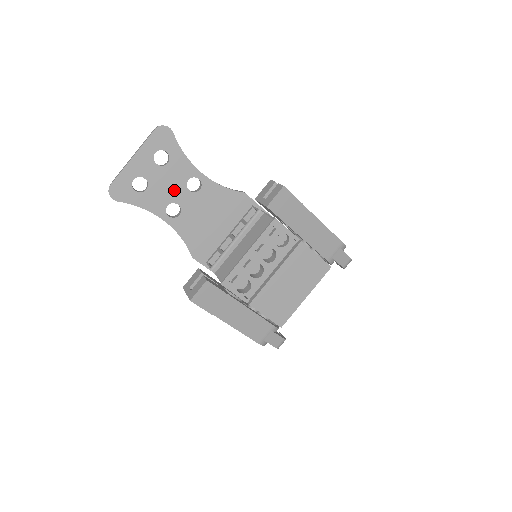
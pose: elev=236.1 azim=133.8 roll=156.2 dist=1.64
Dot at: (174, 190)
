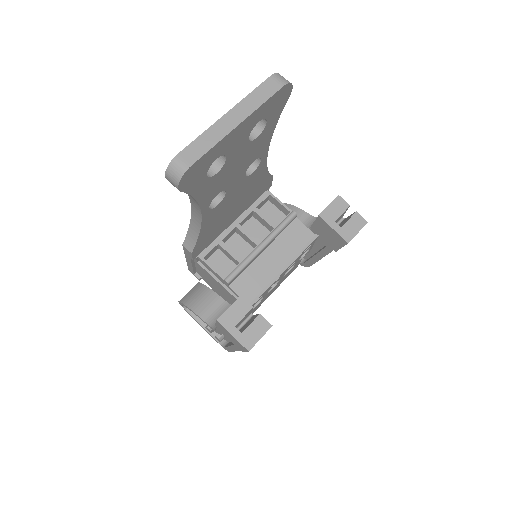
Dot at: (236, 174)
